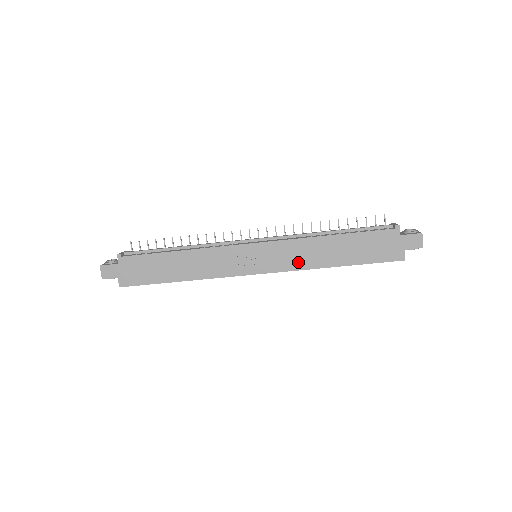
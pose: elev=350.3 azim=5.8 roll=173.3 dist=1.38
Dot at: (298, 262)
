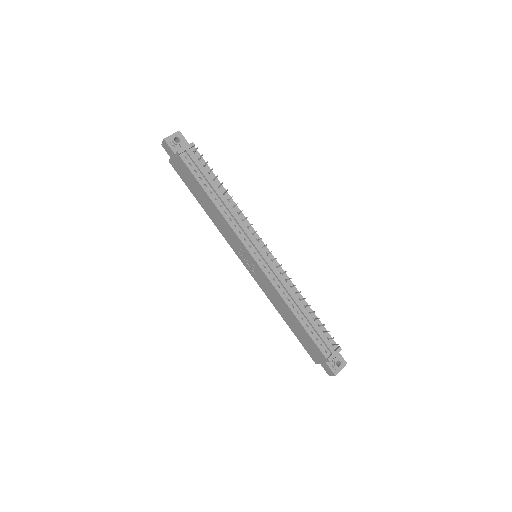
Dot at: (268, 293)
